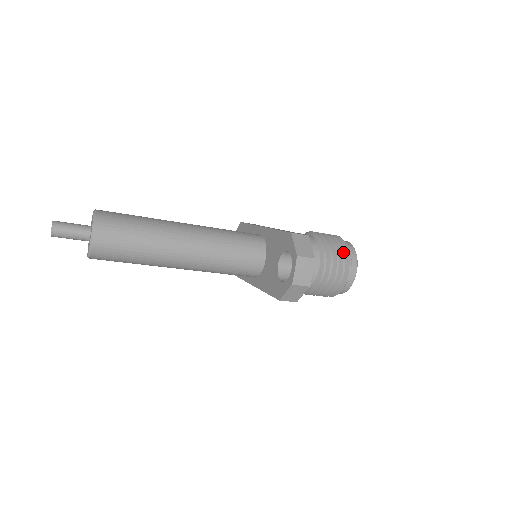
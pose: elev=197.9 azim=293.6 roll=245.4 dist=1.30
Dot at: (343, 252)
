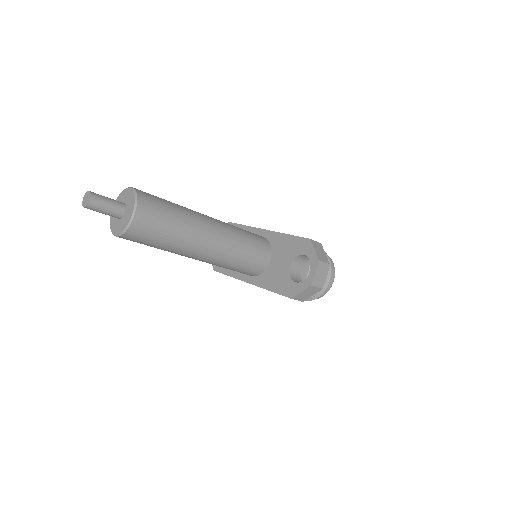
Dot at: occluded
